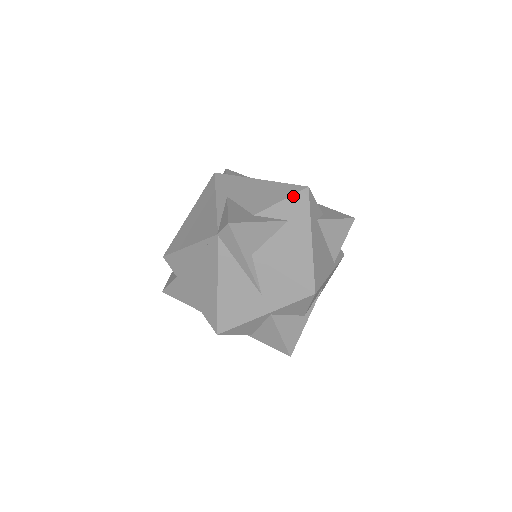
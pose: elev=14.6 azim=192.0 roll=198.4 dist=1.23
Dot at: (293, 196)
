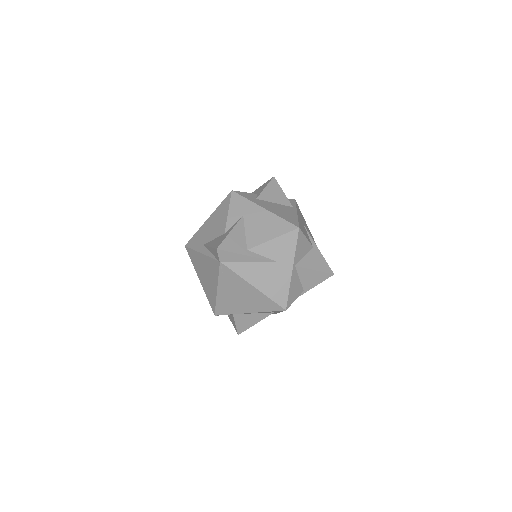
Dot at: (231, 203)
